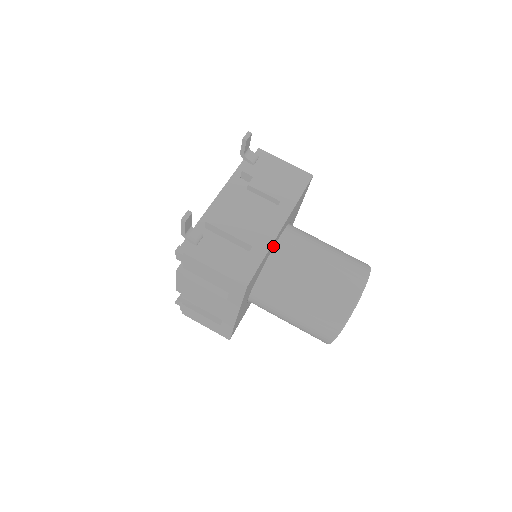
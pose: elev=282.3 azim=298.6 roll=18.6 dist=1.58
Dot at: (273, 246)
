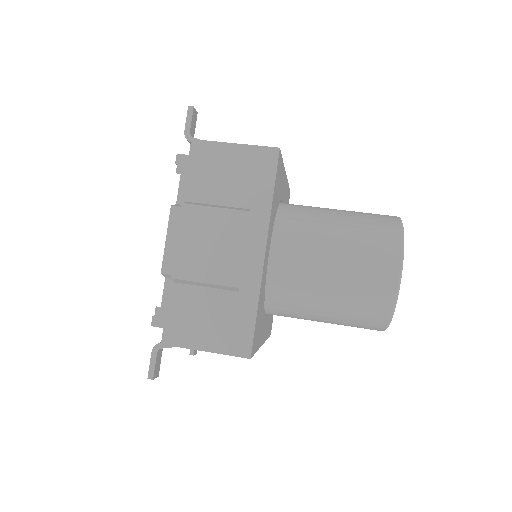
Dot at: (281, 194)
